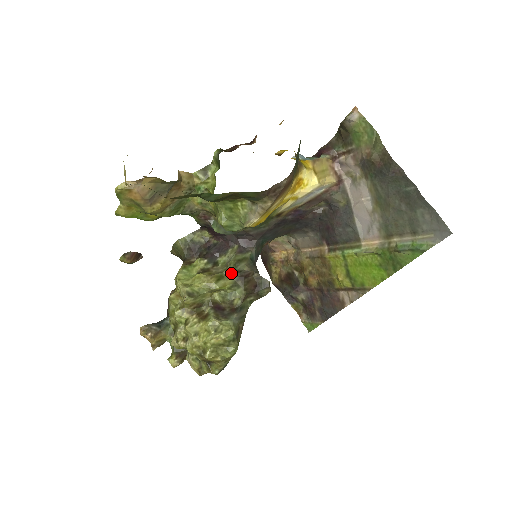
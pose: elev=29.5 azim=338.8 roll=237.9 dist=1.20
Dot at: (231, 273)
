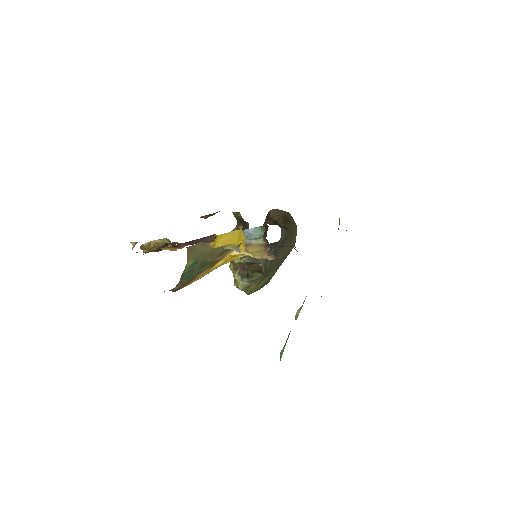
Dot at: occluded
